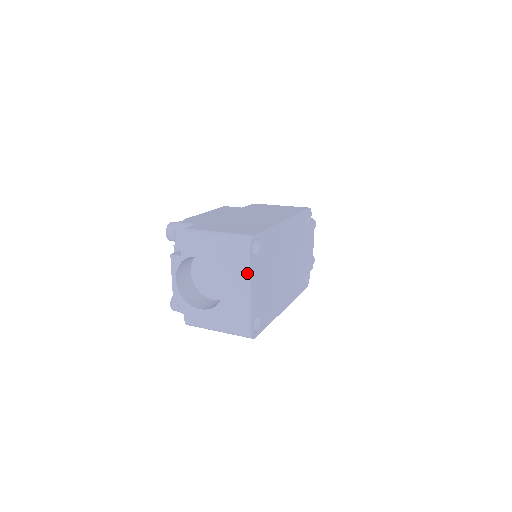
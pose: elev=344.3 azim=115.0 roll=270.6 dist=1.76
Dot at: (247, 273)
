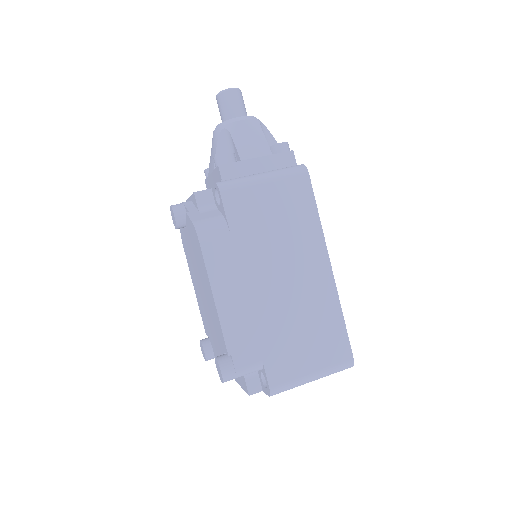
Dot at: occluded
